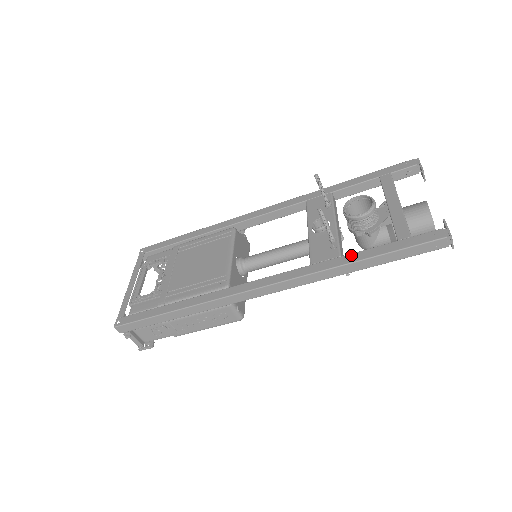
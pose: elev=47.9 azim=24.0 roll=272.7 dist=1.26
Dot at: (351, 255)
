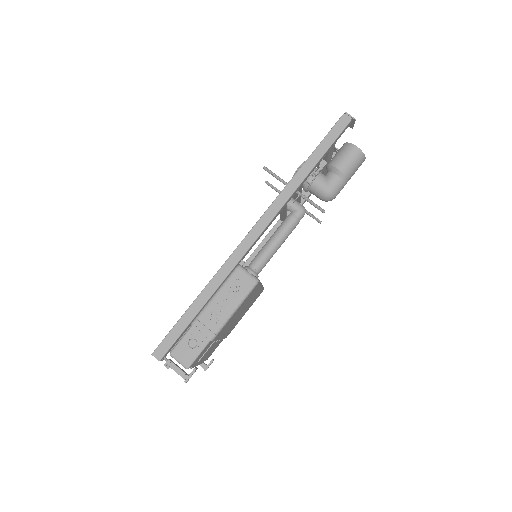
Dot at: occluded
